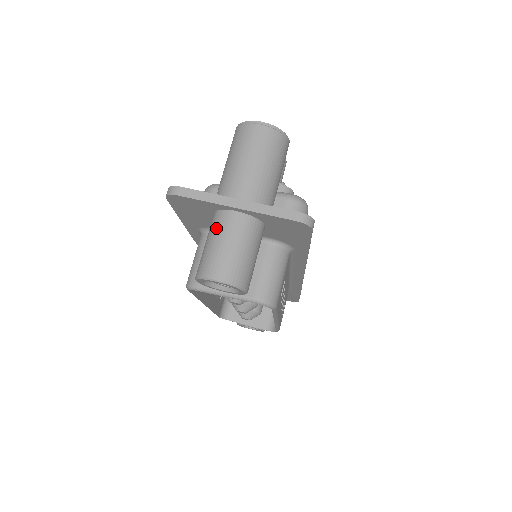
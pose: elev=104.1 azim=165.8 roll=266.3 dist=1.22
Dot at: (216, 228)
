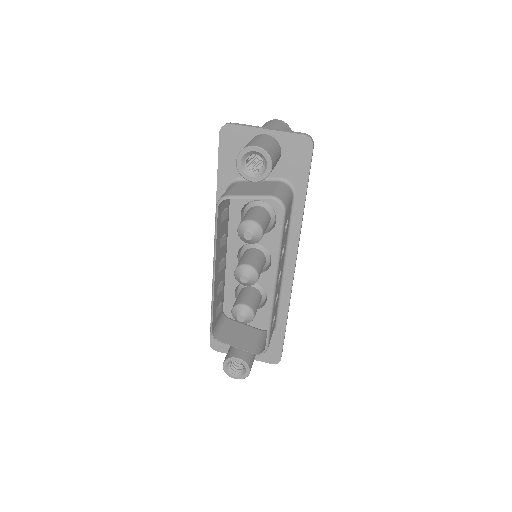
Dot at: (252, 139)
